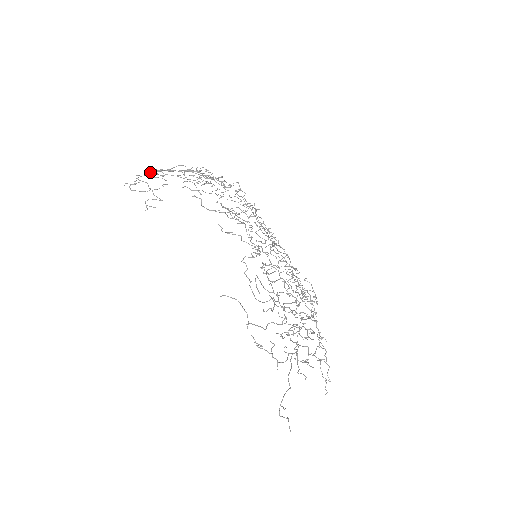
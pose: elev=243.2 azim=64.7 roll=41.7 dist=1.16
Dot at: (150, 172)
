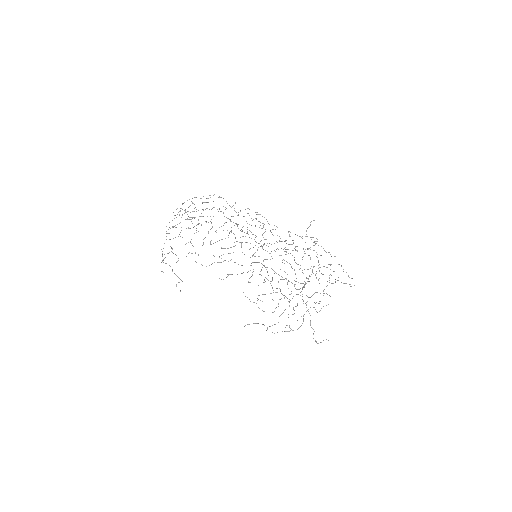
Dot at: occluded
